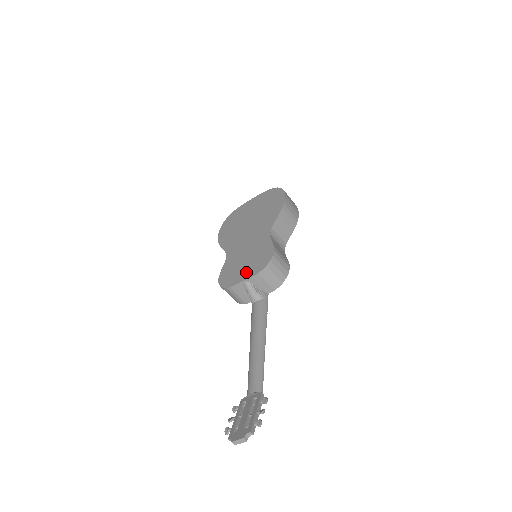
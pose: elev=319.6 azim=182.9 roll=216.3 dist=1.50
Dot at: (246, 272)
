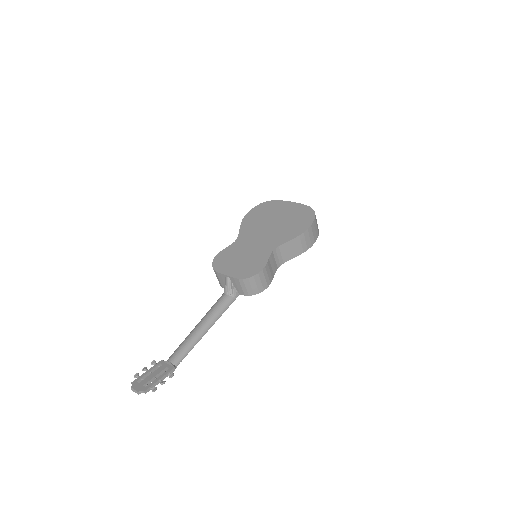
Dot at: (234, 269)
